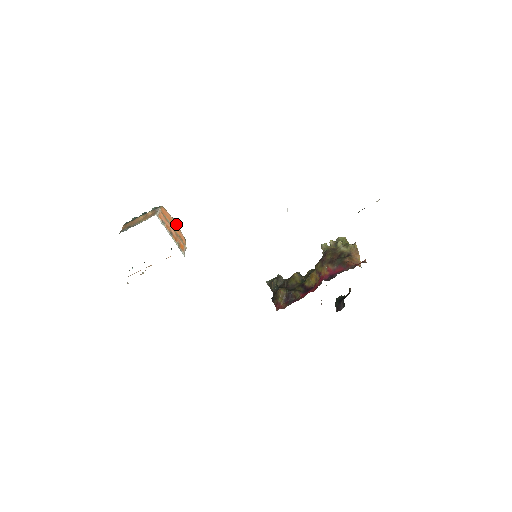
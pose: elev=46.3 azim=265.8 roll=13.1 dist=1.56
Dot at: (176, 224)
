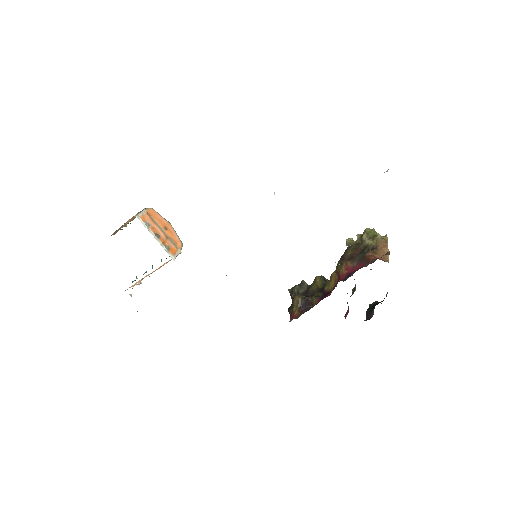
Dot at: (171, 227)
